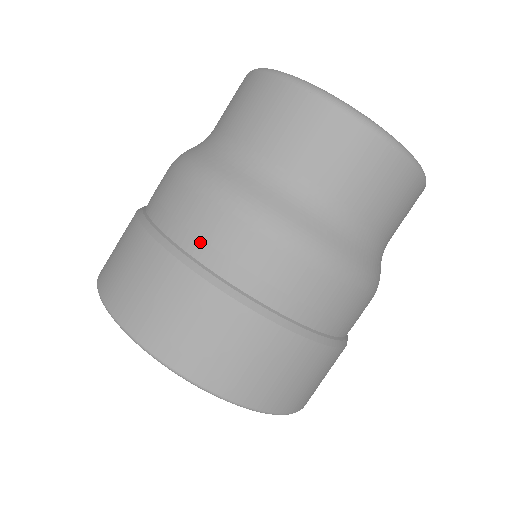
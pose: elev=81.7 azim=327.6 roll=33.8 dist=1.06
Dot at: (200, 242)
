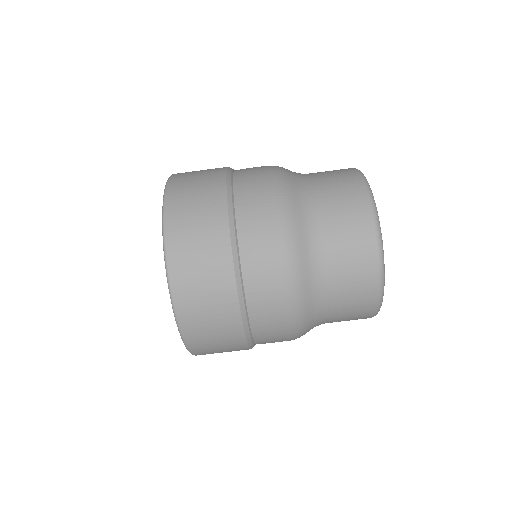
Dot at: (246, 210)
